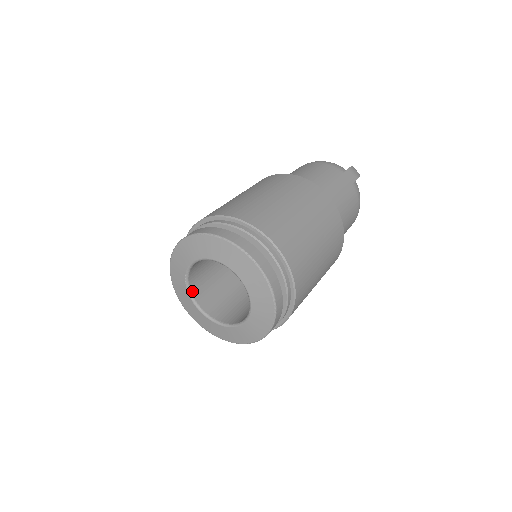
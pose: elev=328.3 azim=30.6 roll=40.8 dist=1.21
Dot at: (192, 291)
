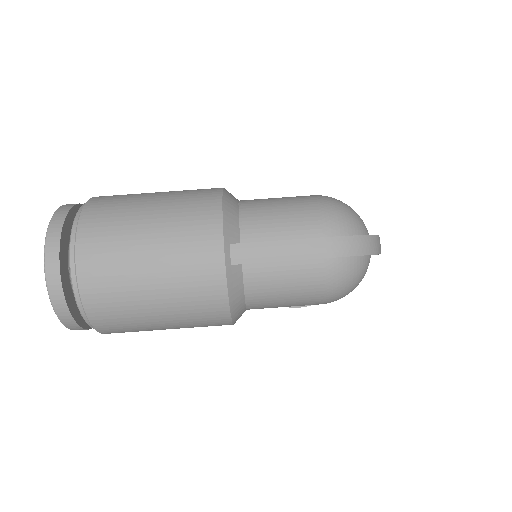
Dot at: occluded
